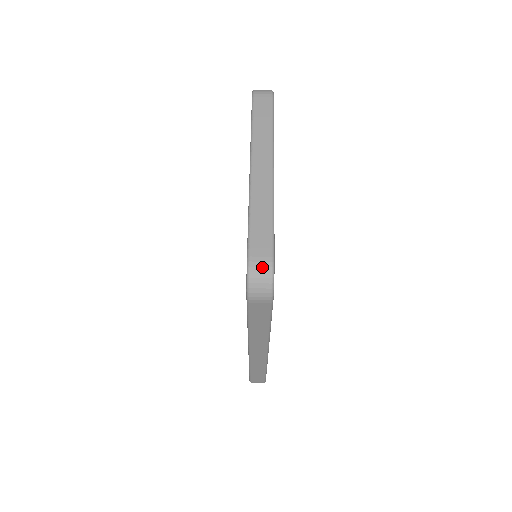
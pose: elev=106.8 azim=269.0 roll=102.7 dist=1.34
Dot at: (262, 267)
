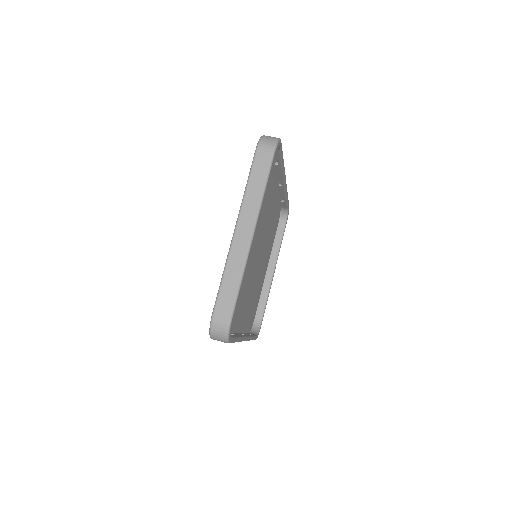
Dot at: (221, 324)
